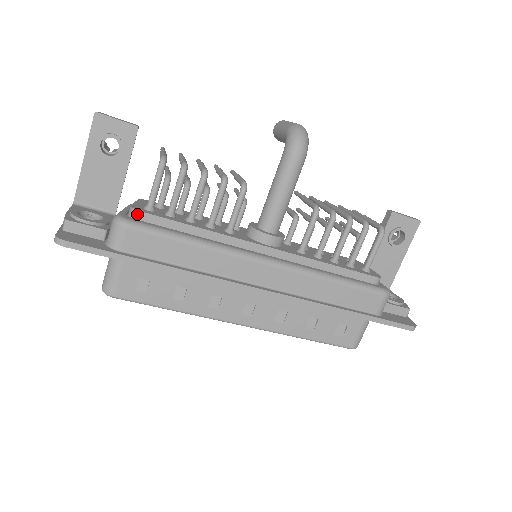
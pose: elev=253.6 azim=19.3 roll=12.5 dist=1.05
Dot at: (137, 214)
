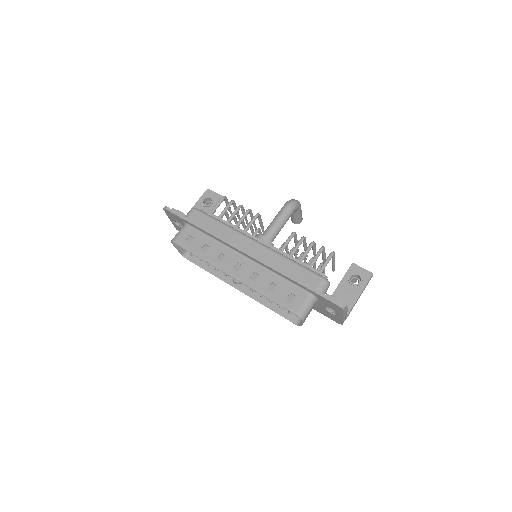
Dot at: (202, 210)
